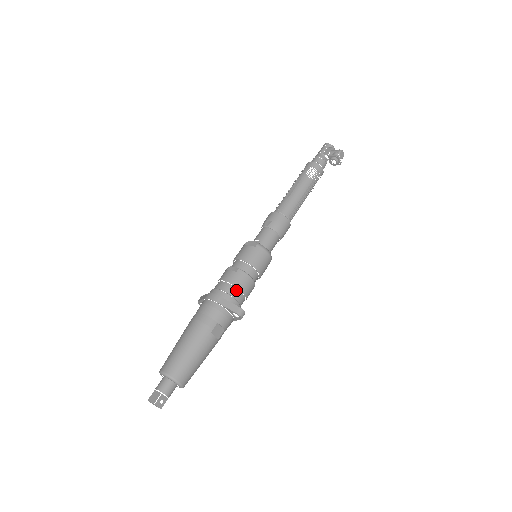
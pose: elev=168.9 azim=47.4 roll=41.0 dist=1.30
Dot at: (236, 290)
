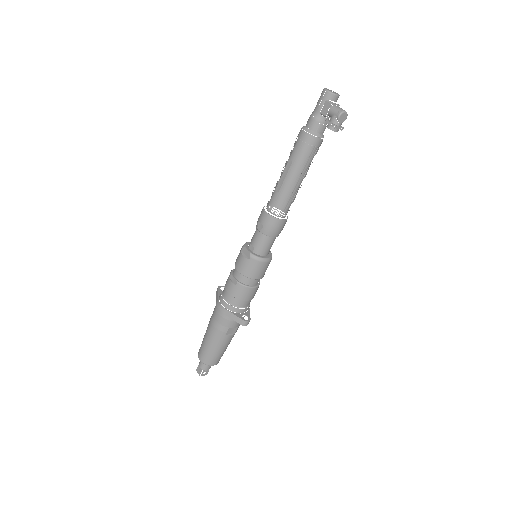
Dot at: (239, 301)
